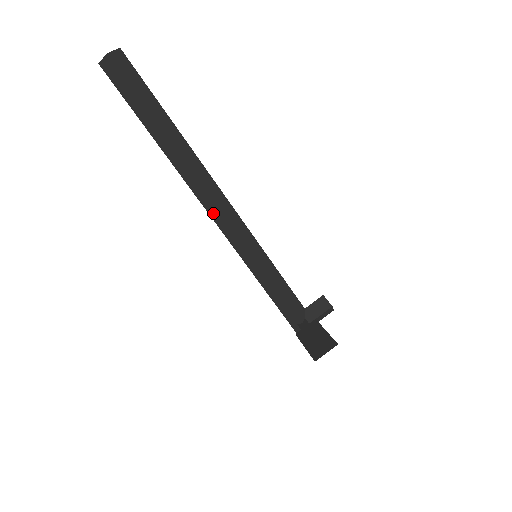
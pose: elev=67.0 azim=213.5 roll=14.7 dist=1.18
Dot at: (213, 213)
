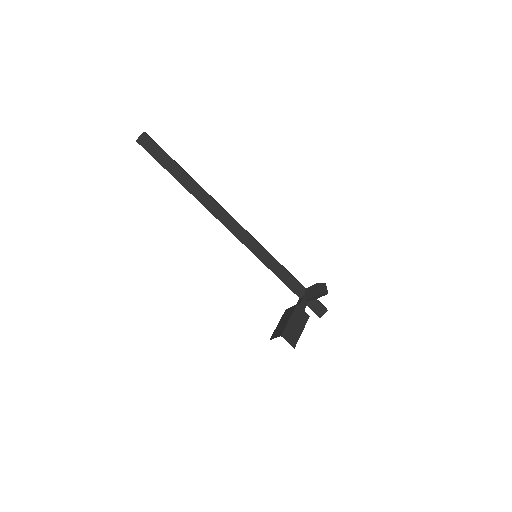
Dot at: occluded
